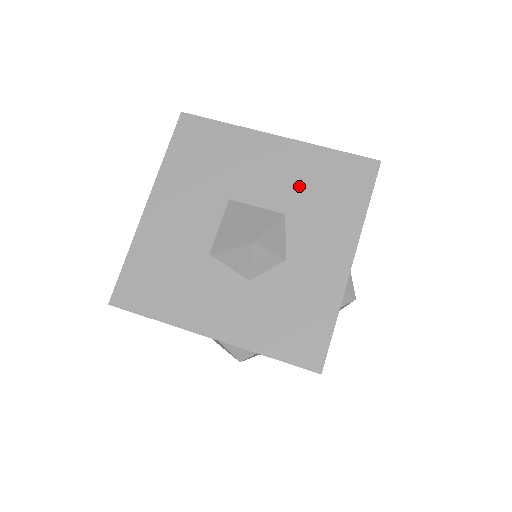
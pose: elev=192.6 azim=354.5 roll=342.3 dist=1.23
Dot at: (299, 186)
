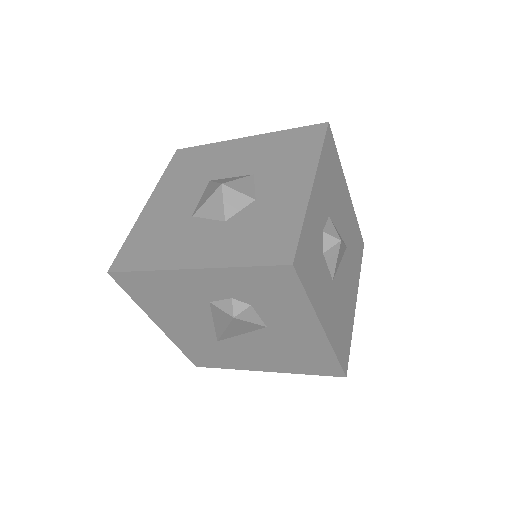
Dot at: (264, 156)
